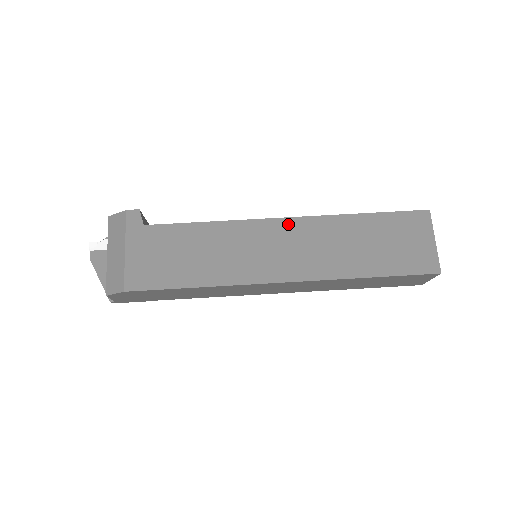
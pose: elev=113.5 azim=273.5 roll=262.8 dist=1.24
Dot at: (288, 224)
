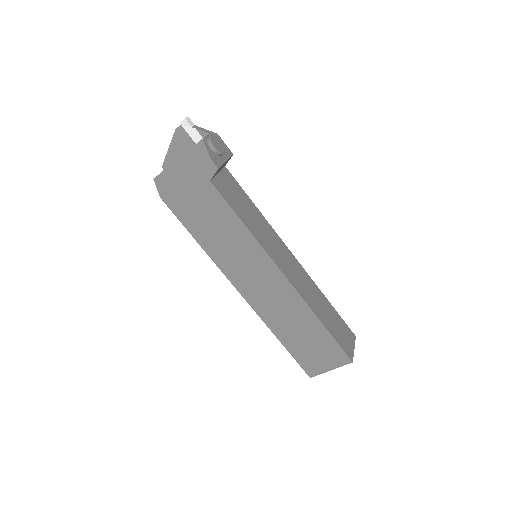
Dot at: (281, 280)
